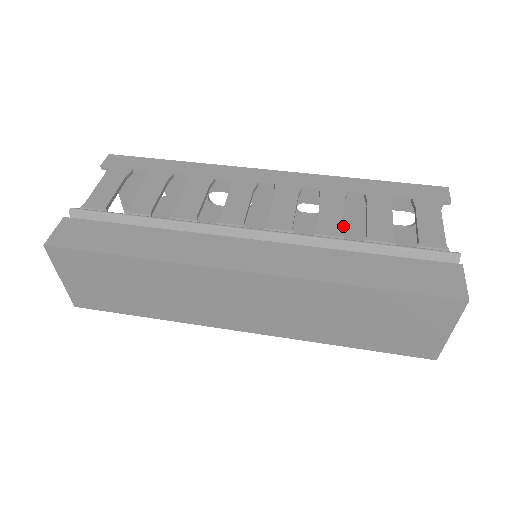
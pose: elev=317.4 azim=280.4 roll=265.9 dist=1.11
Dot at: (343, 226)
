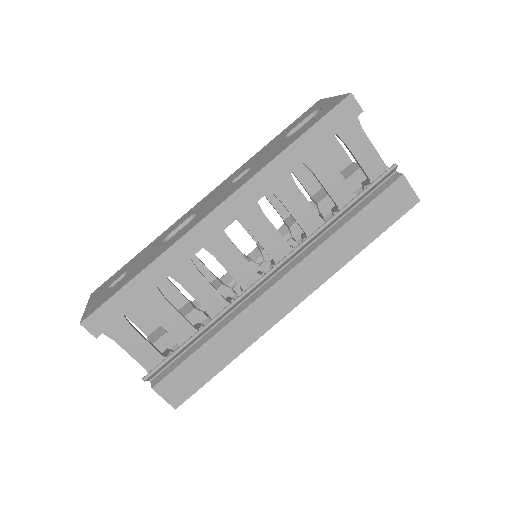
Dot at: occluded
